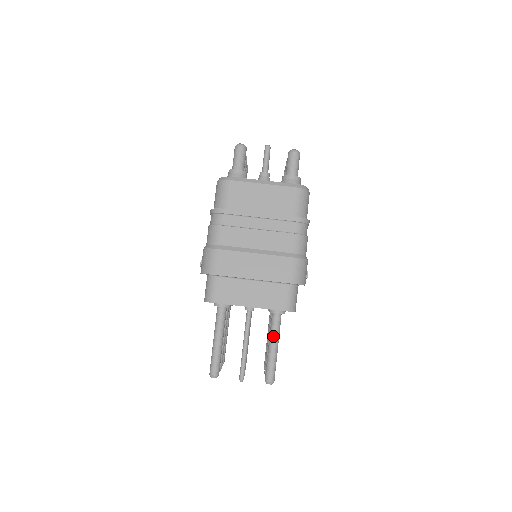
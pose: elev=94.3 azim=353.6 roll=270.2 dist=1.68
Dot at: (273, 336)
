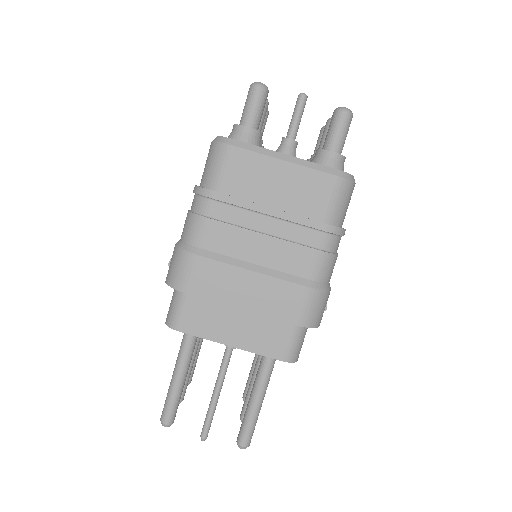
Dot at: (259, 387)
